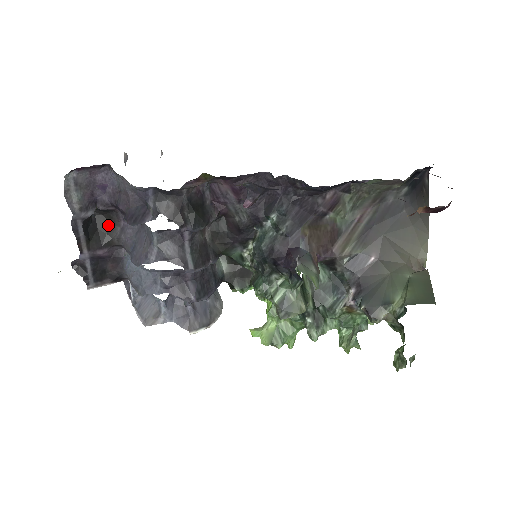
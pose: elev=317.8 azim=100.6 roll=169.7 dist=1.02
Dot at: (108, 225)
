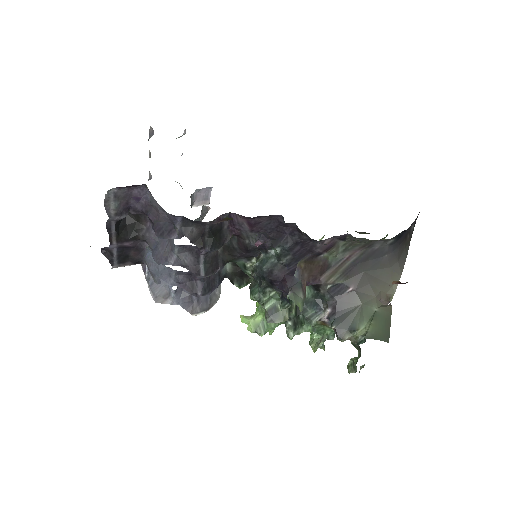
Dot at: (136, 223)
